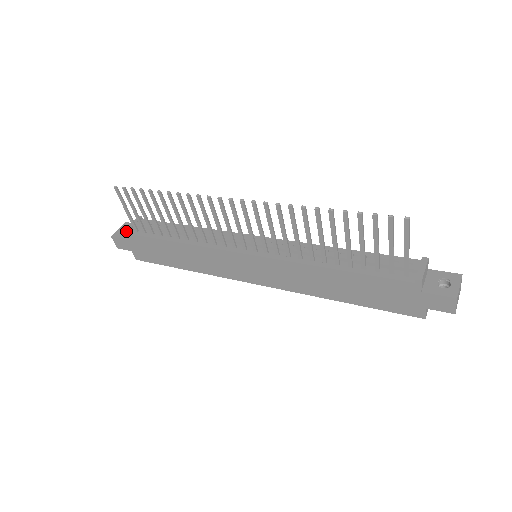
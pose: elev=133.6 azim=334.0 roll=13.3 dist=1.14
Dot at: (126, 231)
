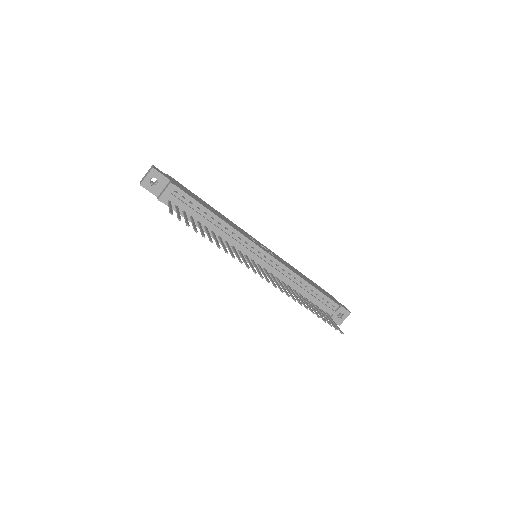
Dot at: occluded
